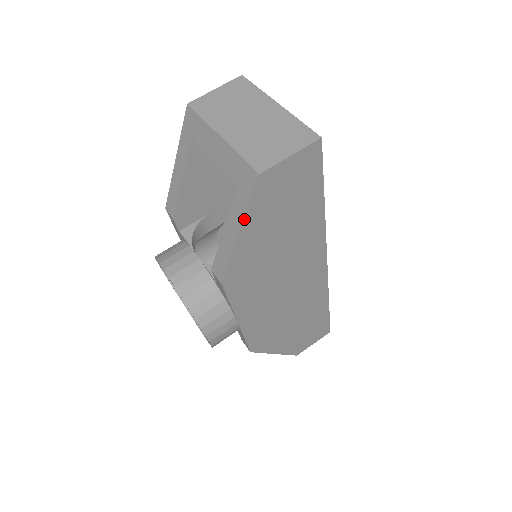
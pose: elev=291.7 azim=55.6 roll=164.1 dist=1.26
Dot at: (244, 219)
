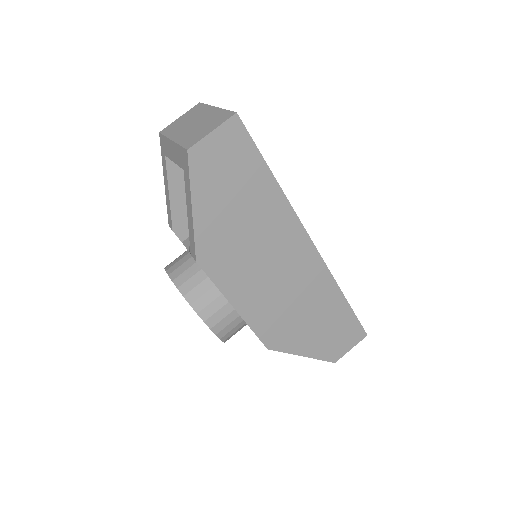
Dot at: (191, 194)
